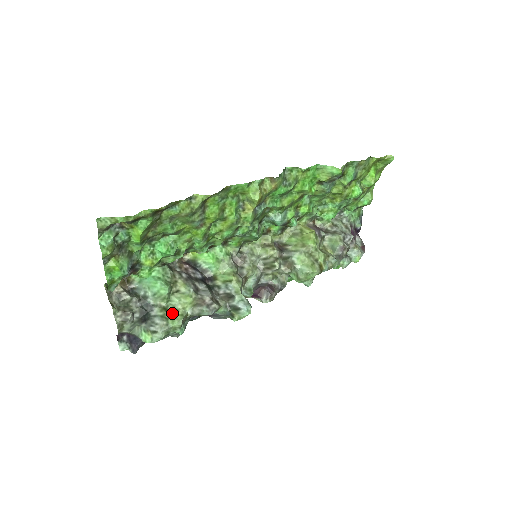
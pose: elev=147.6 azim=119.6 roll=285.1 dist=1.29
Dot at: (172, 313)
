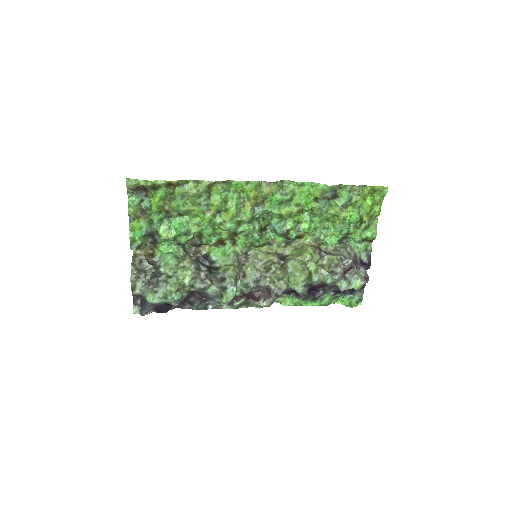
Dot at: (173, 280)
